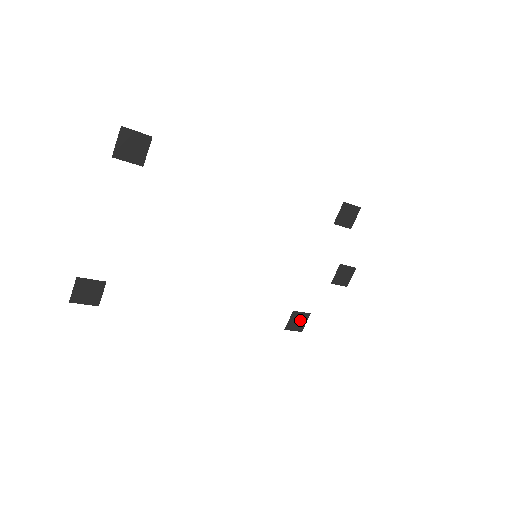
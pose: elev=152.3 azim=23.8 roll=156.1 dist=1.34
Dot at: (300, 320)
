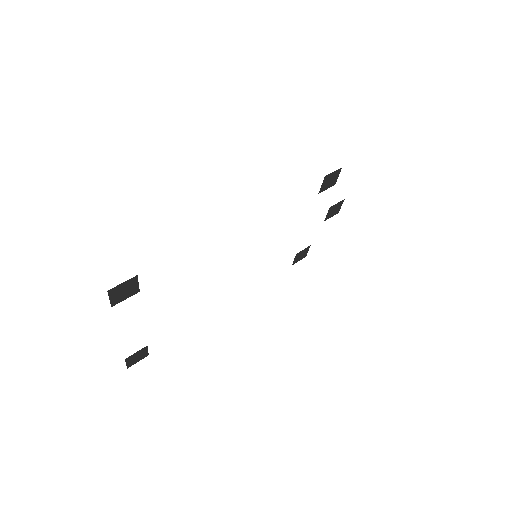
Dot at: (303, 253)
